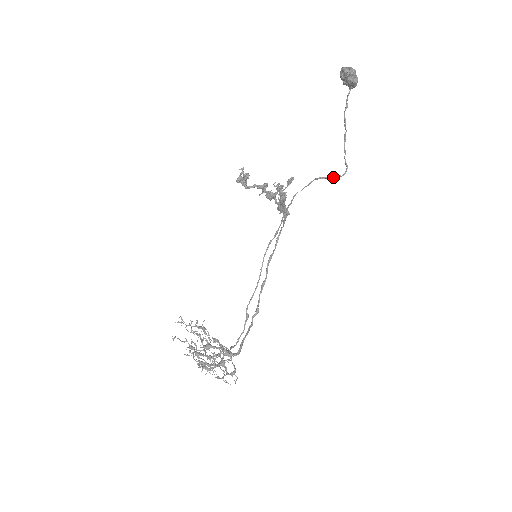
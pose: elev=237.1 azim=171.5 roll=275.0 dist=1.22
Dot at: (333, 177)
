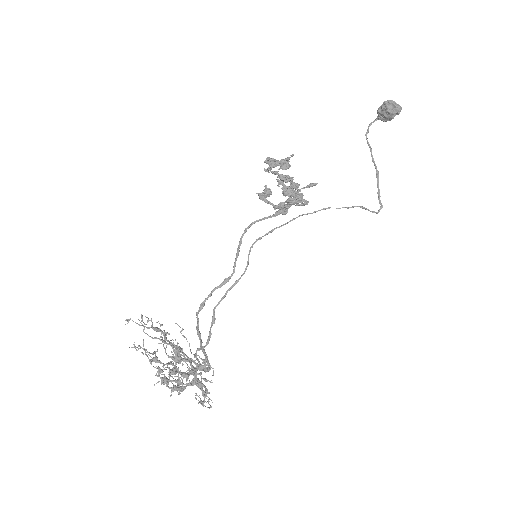
Dot at: (375, 212)
